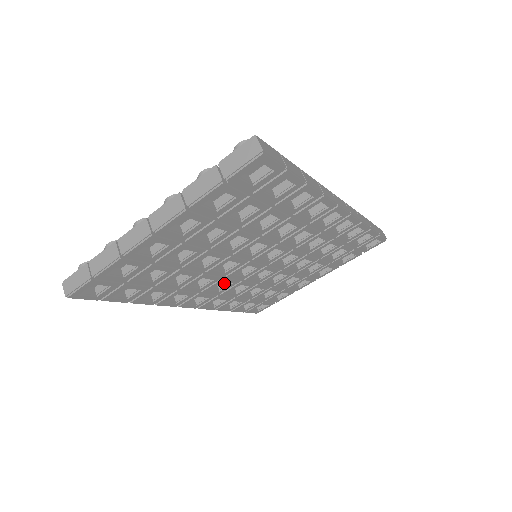
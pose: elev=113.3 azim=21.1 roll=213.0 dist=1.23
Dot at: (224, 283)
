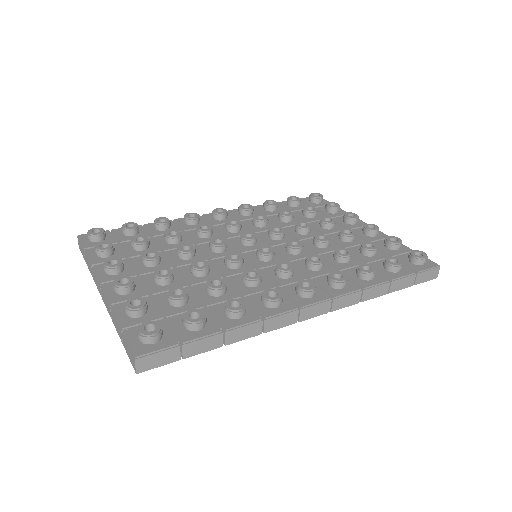
Dot at: occluded
